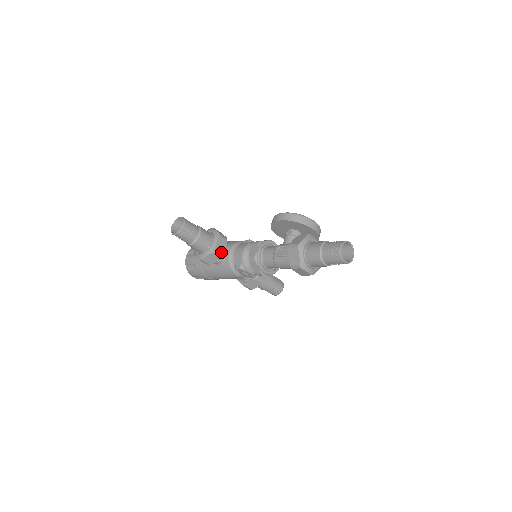
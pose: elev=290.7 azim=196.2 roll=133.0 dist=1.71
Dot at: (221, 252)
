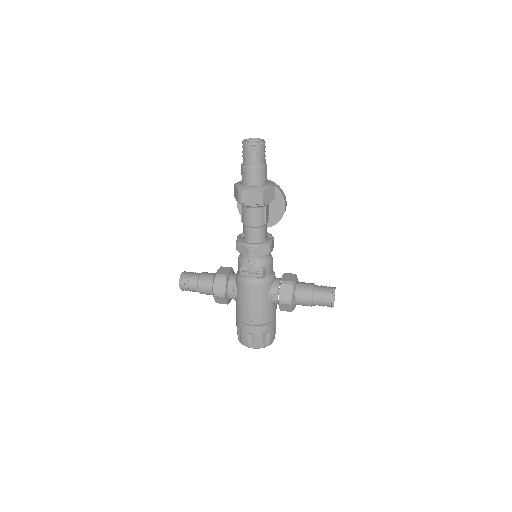
Dot at: (224, 274)
